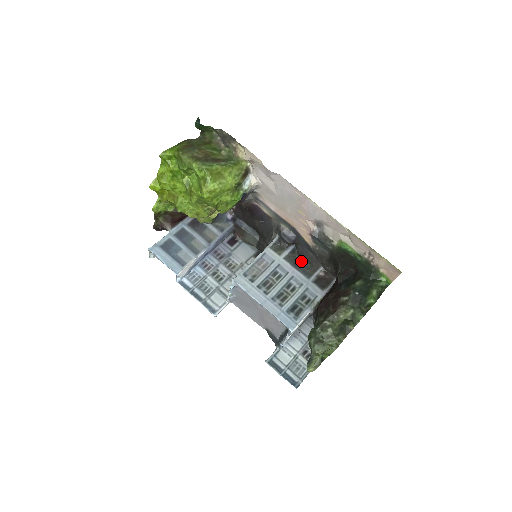
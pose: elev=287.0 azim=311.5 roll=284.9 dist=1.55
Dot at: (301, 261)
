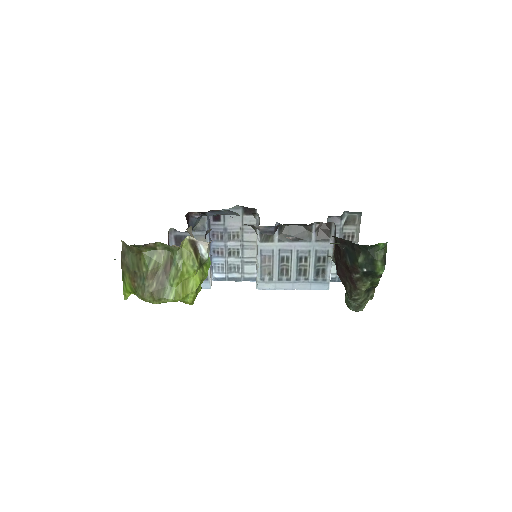
Dot at: (293, 227)
